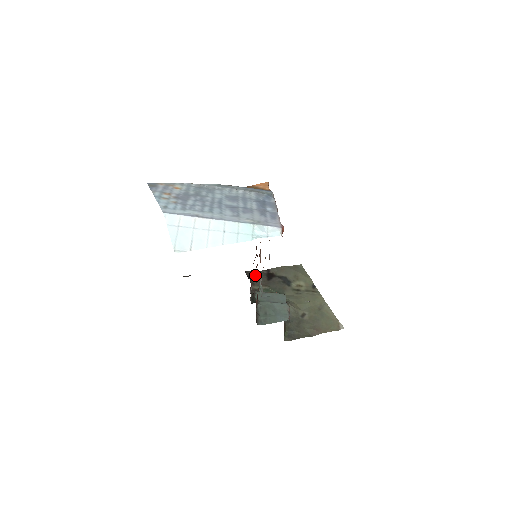
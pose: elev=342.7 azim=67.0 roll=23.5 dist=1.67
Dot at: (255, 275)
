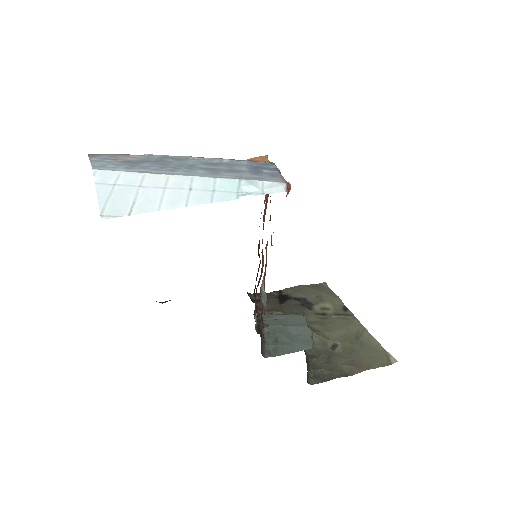
Dot at: occluded
